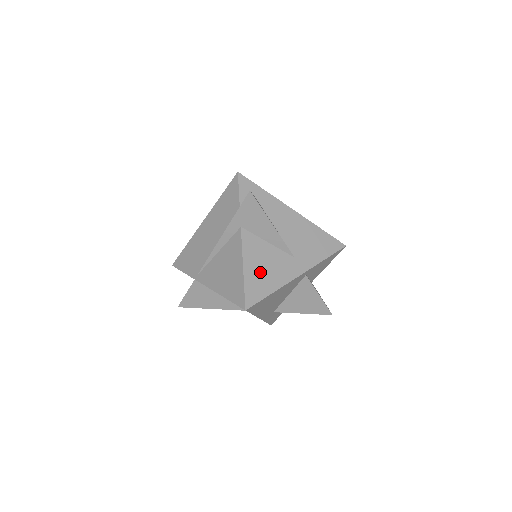
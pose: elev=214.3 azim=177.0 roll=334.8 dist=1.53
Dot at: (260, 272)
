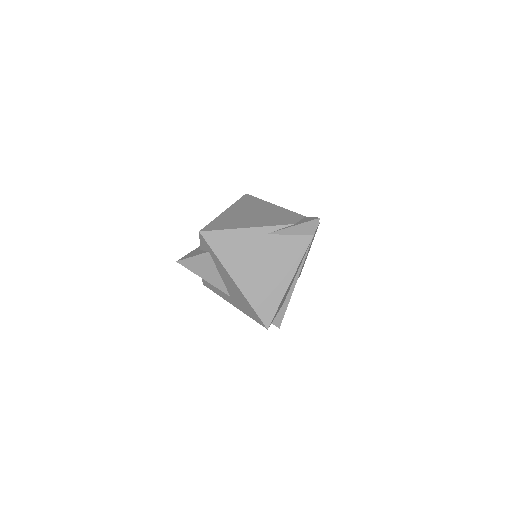
Dot at: occluded
